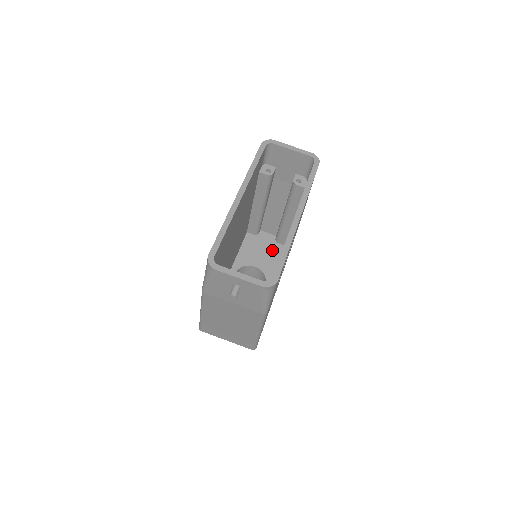
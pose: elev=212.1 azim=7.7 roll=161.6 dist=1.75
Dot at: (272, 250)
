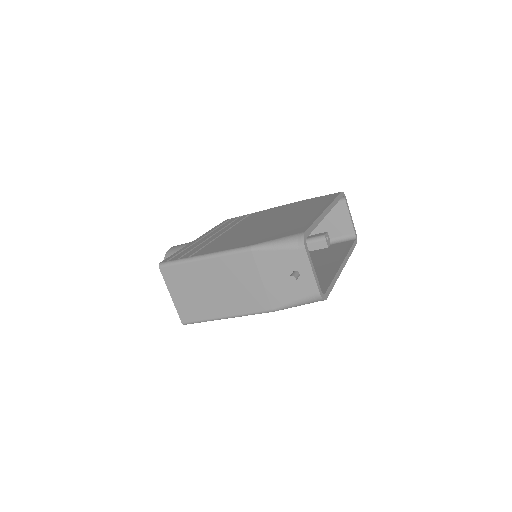
Dot at: occluded
